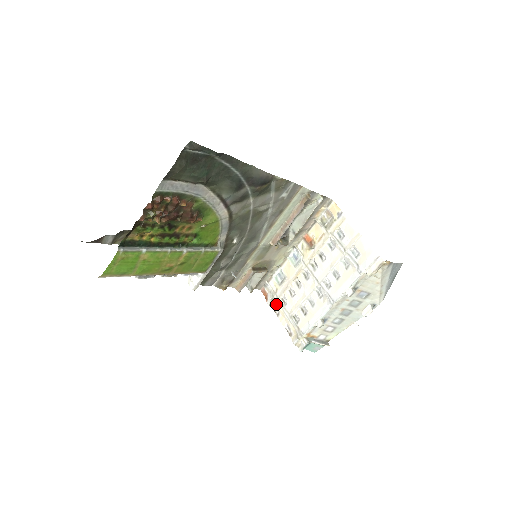
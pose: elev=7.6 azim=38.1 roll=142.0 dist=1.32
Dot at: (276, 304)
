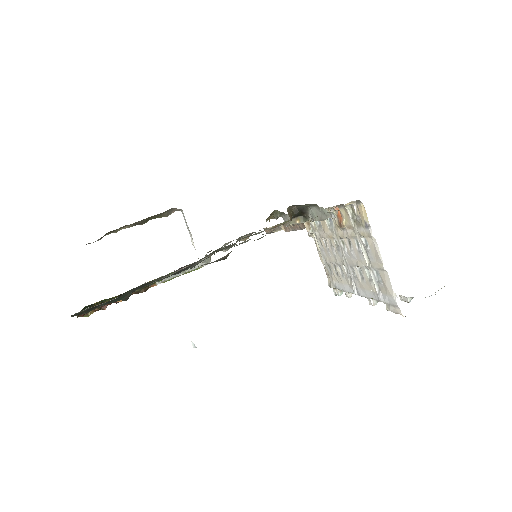
Dot at: (315, 240)
